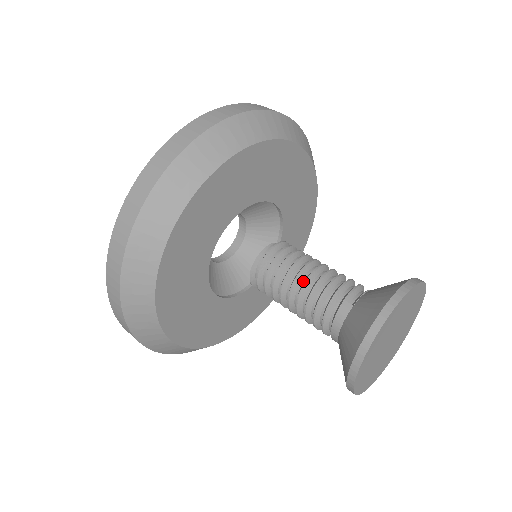
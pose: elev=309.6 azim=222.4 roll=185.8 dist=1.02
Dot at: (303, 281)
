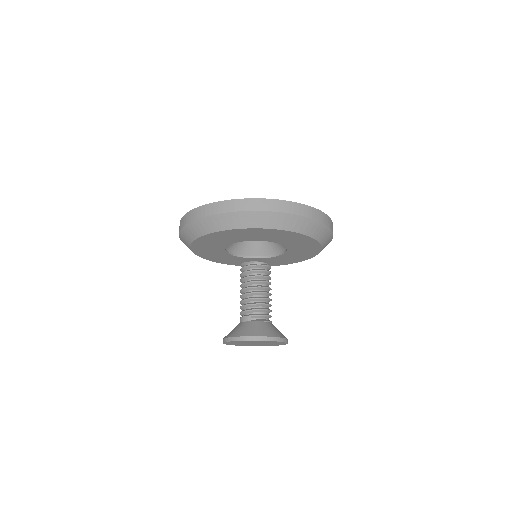
Dot at: (250, 291)
